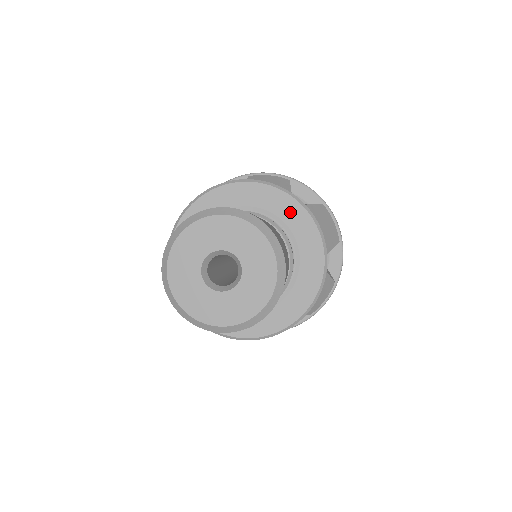
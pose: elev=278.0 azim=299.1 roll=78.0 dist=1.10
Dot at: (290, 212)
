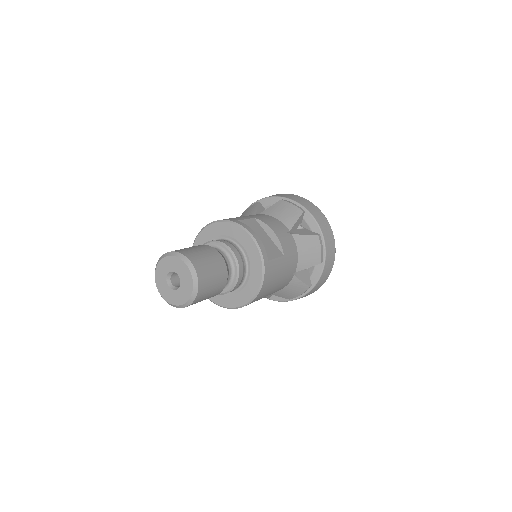
Dot at: (252, 250)
